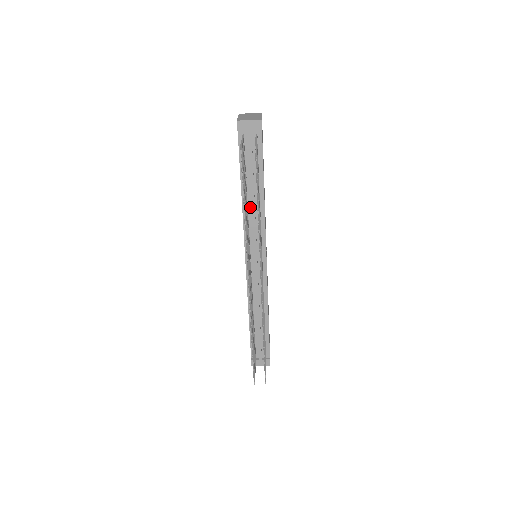
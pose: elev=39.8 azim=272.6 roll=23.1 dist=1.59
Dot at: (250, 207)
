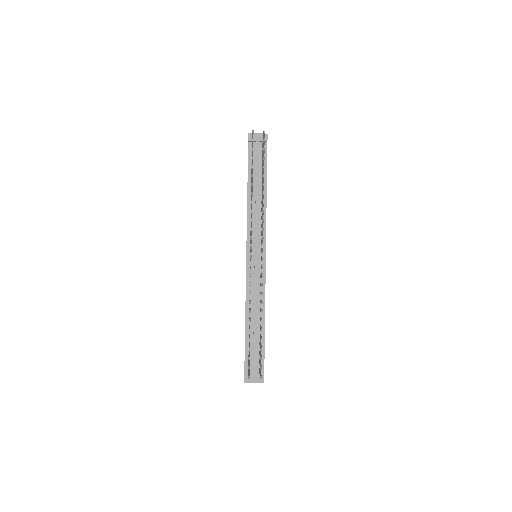
Dot at: (254, 205)
